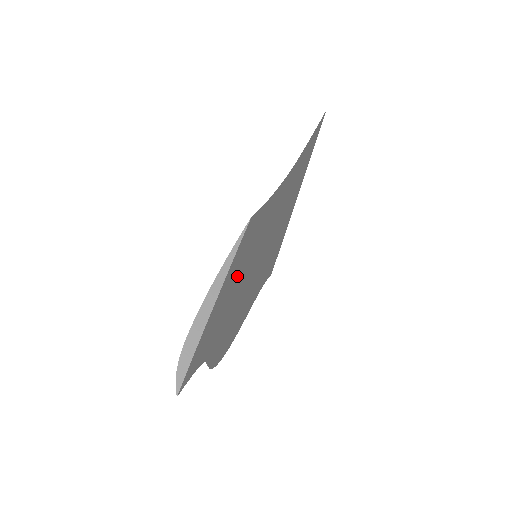
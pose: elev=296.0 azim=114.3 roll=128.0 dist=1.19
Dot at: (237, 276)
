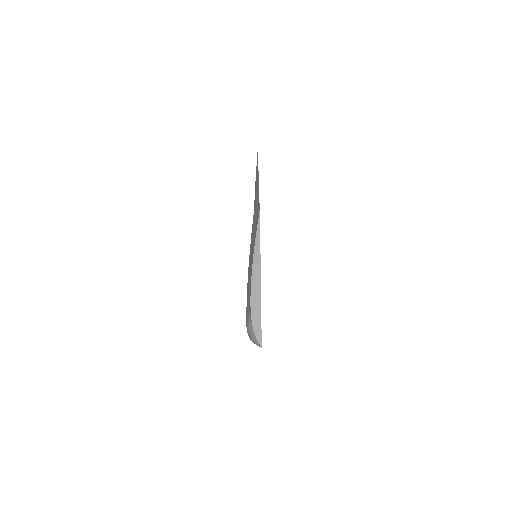
Dot at: occluded
